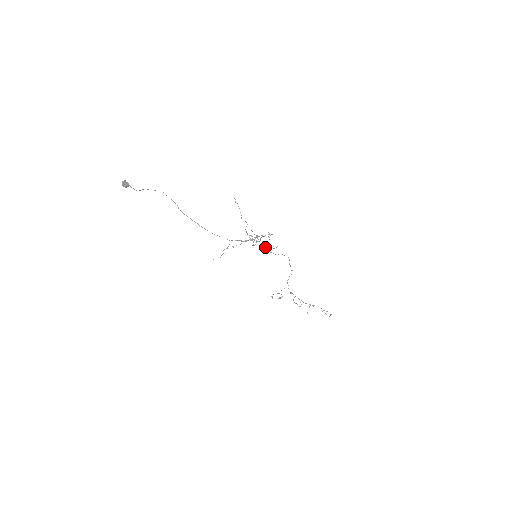
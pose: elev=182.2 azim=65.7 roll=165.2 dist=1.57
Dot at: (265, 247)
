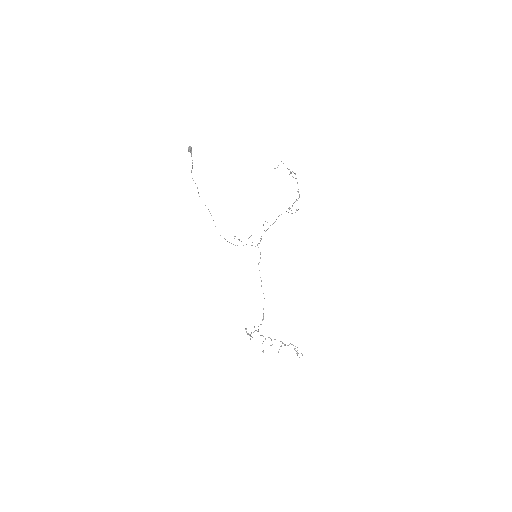
Dot at: (289, 208)
